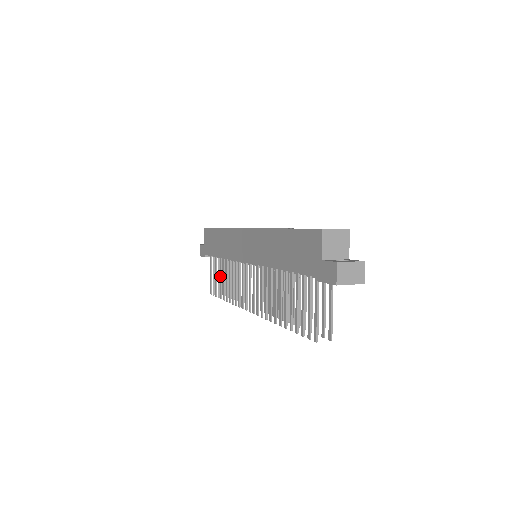
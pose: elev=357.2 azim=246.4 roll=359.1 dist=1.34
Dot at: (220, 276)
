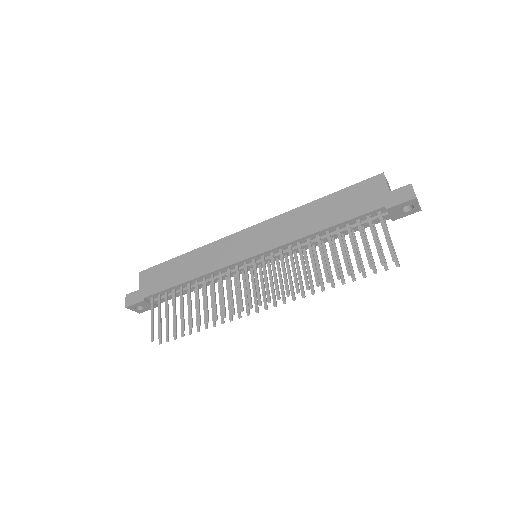
Dot at: (181, 306)
